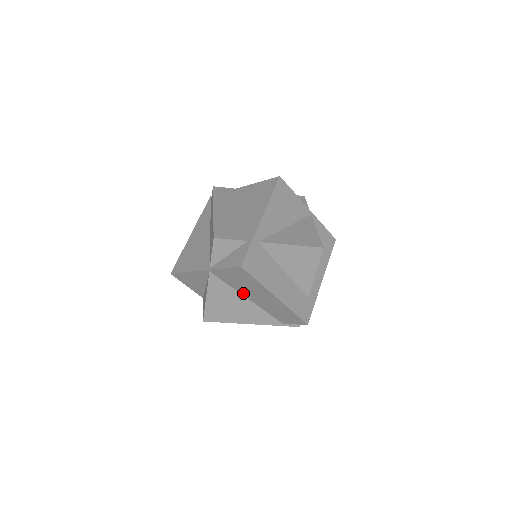
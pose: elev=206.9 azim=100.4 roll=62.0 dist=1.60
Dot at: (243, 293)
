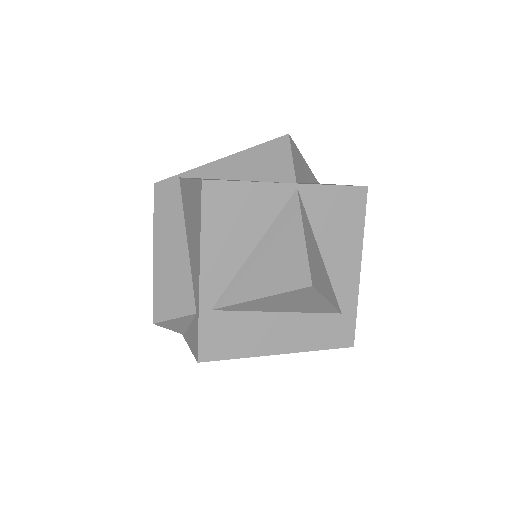
Dot at: occluded
